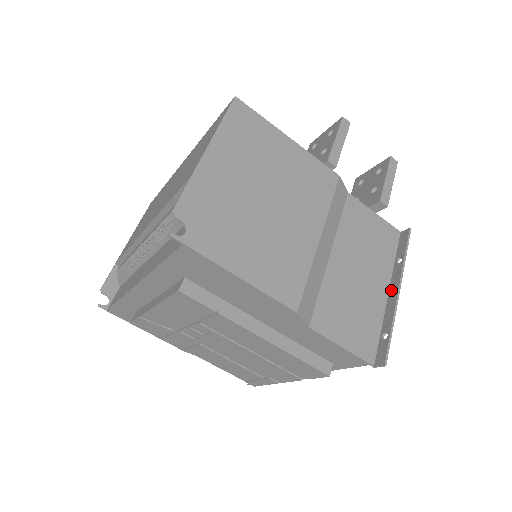
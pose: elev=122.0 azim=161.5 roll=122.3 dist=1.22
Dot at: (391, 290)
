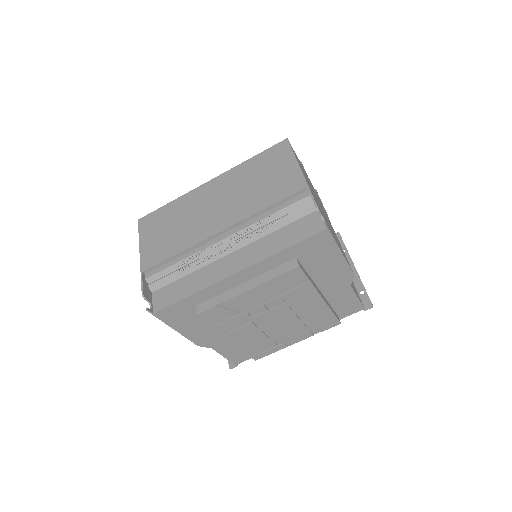
Dot at: occluded
